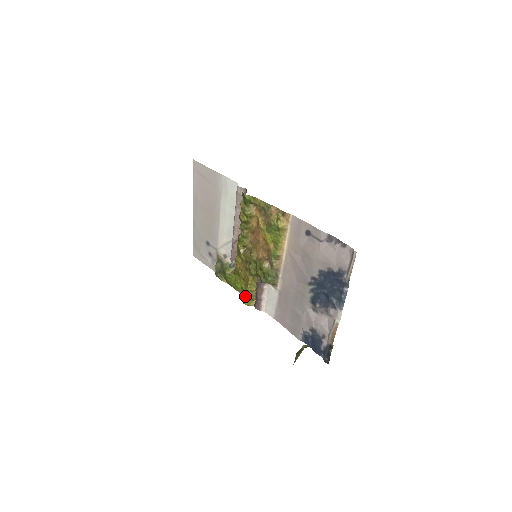
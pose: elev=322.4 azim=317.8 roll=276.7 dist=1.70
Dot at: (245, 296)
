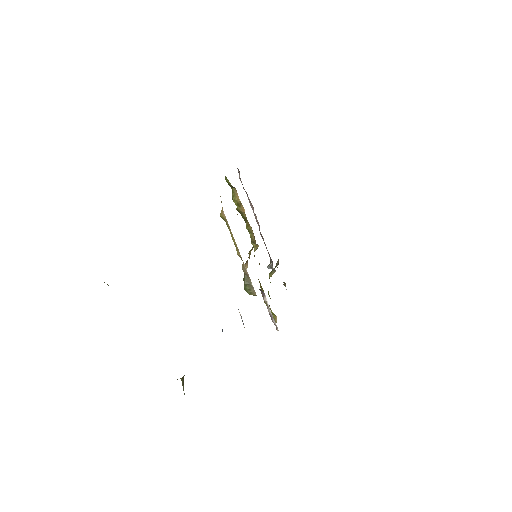
Dot at: occluded
